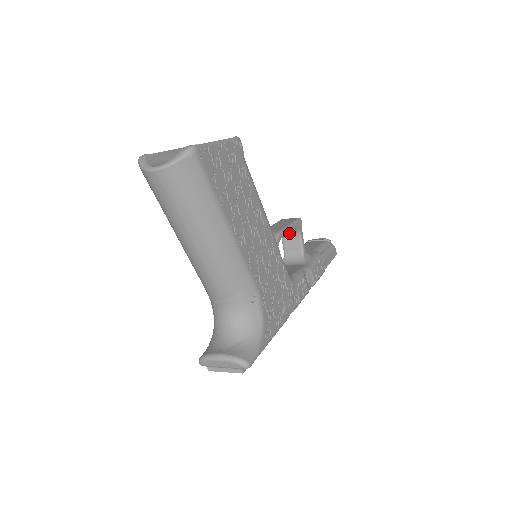
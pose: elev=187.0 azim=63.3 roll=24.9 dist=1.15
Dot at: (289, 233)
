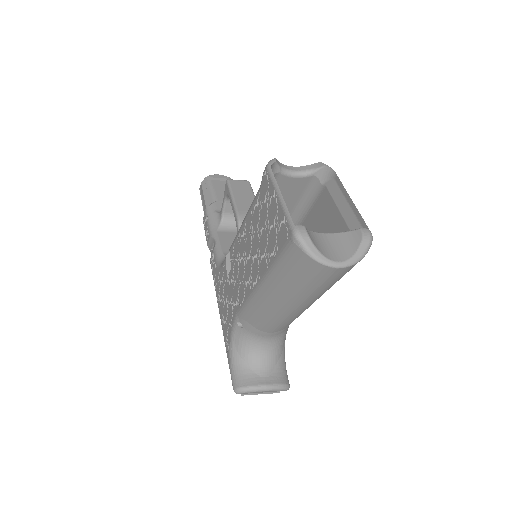
Dot at: occluded
